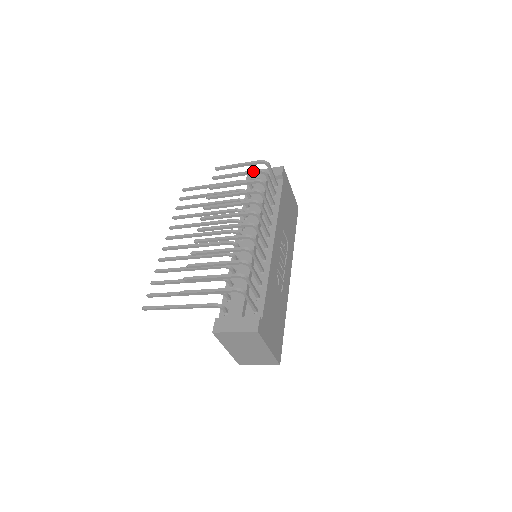
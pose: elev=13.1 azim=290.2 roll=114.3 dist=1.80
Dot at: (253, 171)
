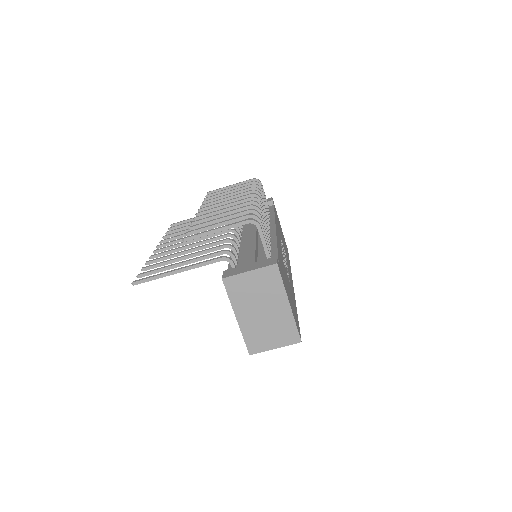
Dot at: (247, 183)
